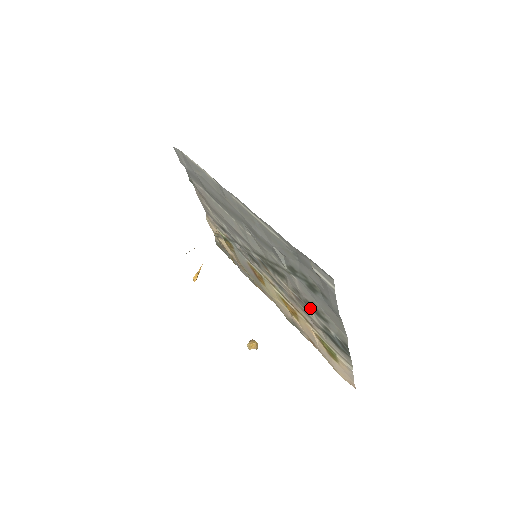
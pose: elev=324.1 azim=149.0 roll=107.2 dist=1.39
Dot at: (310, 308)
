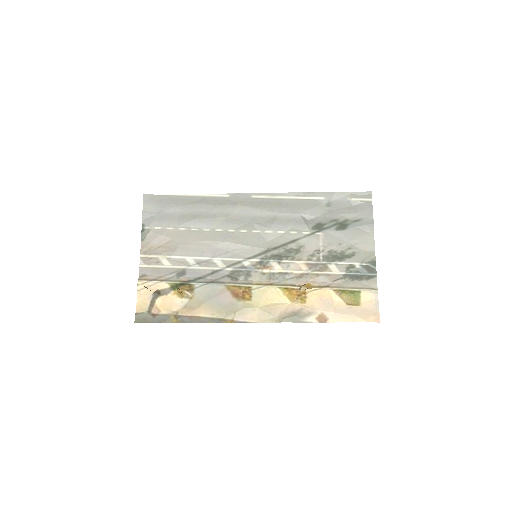
Dot at: (331, 260)
